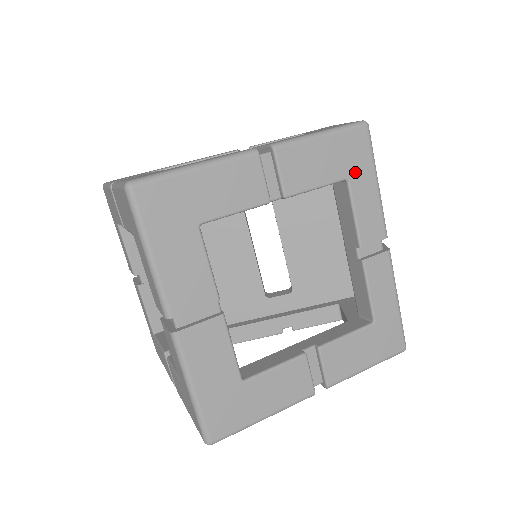
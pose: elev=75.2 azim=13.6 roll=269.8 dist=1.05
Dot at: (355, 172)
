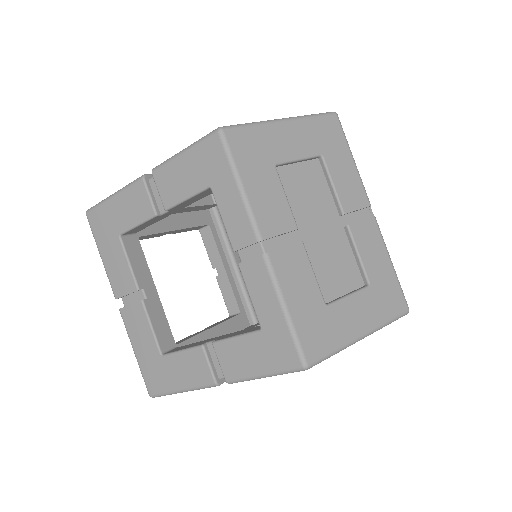
Dot at: (215, 179)
